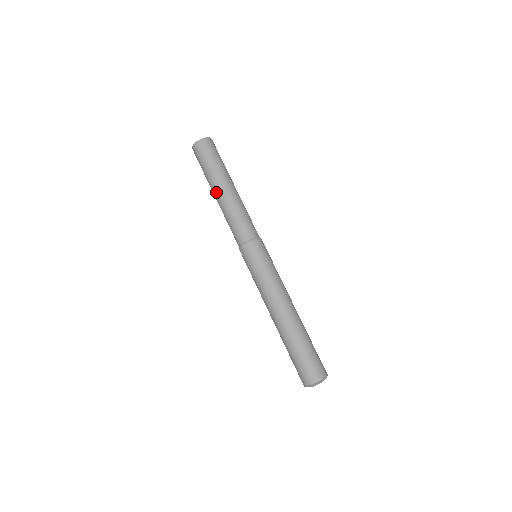
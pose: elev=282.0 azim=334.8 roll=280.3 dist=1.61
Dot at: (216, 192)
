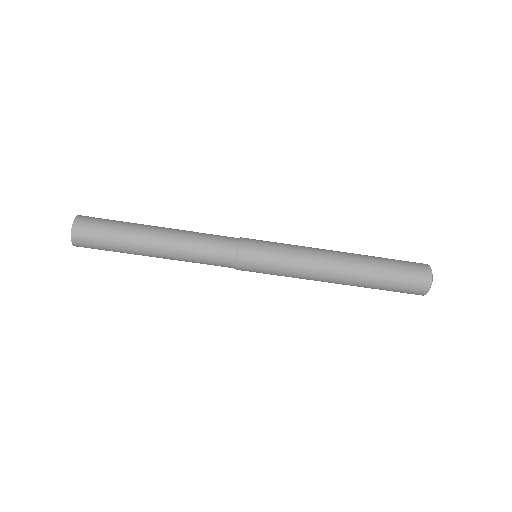
Dot at: (152, 247)
